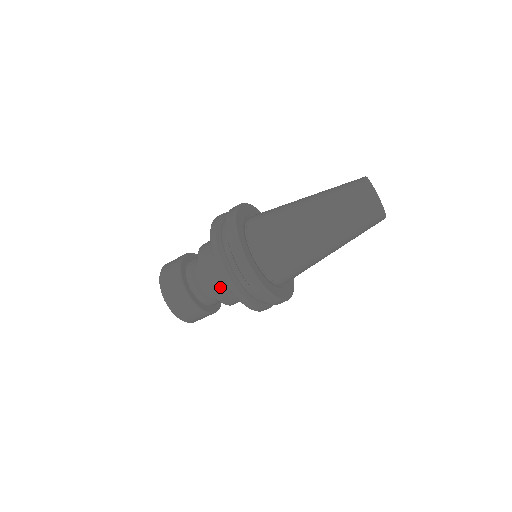
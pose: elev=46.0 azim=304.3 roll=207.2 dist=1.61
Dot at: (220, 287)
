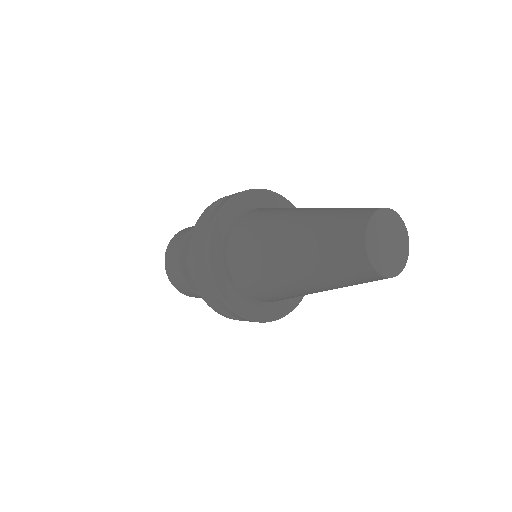
Dot at: occluded
